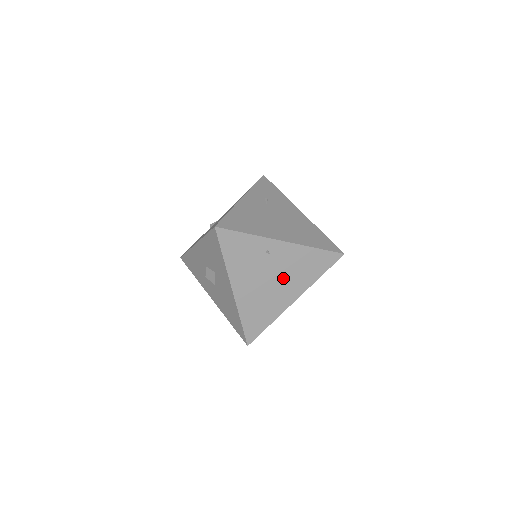
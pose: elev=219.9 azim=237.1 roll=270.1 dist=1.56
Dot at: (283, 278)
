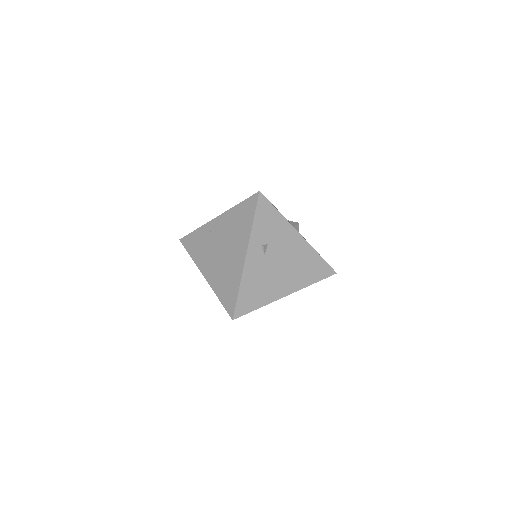
Dot at: (229, 244)
